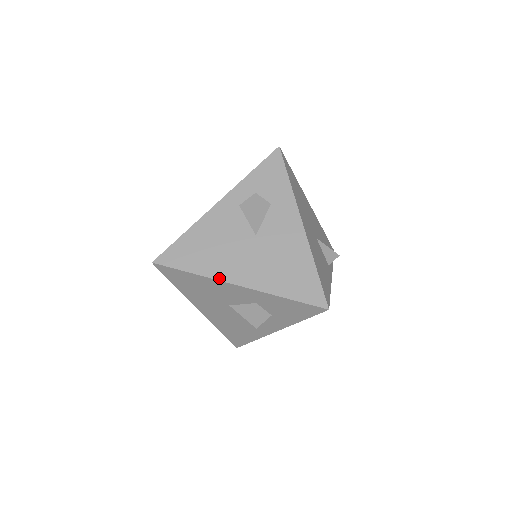
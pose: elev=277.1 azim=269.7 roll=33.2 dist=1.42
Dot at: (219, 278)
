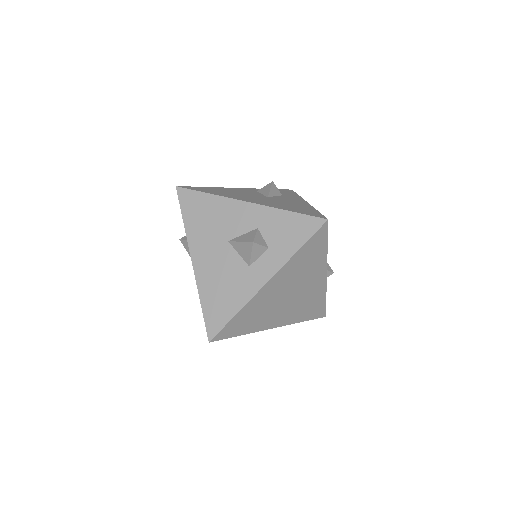
Dot at: (231, 198)
